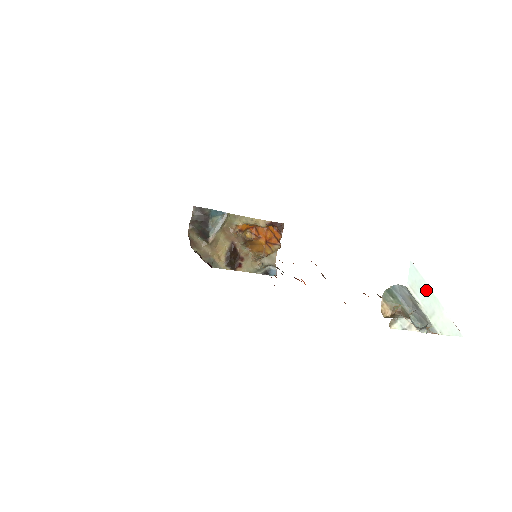
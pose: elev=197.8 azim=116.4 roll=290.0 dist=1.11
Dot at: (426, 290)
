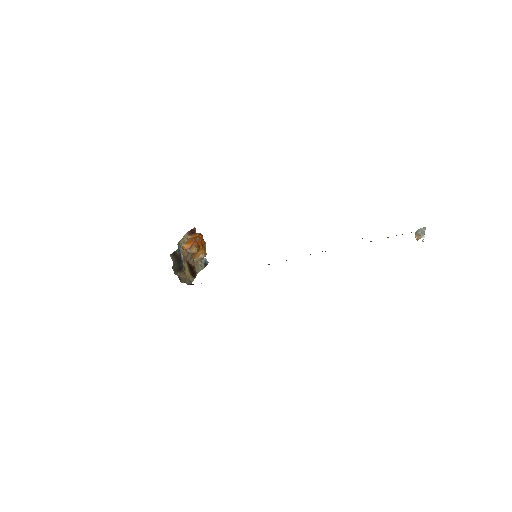
Dot at: occluded
